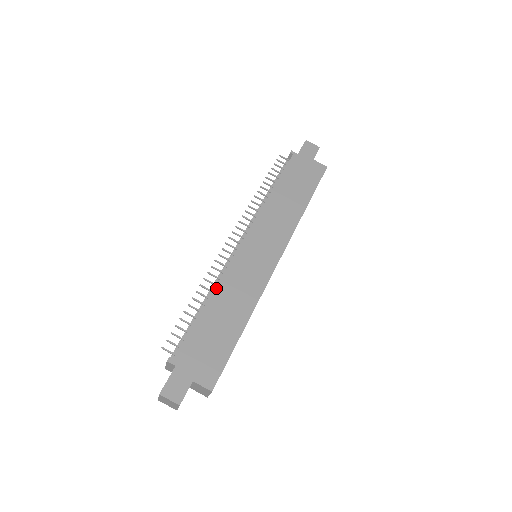
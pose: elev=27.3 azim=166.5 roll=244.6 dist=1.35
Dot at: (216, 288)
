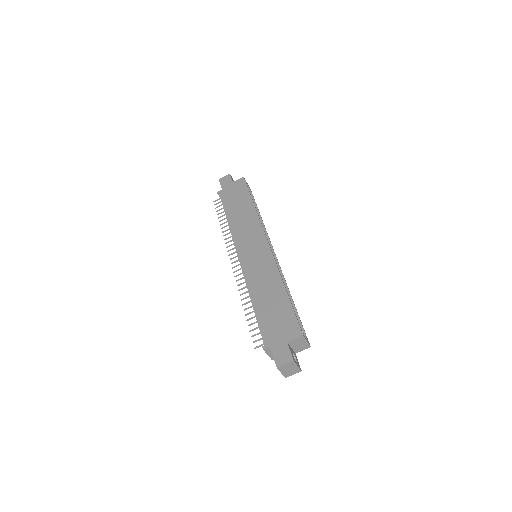
Dot at: (250, 291)
